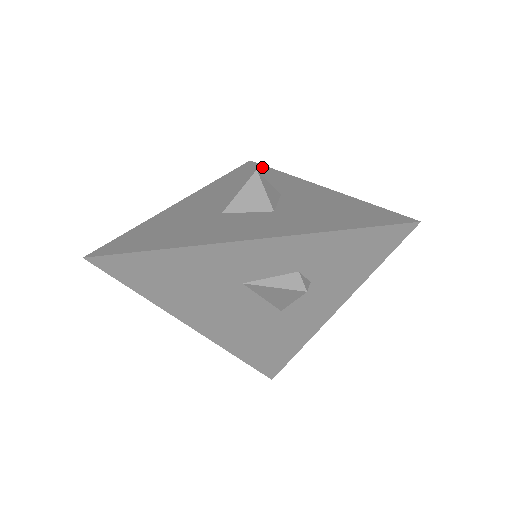
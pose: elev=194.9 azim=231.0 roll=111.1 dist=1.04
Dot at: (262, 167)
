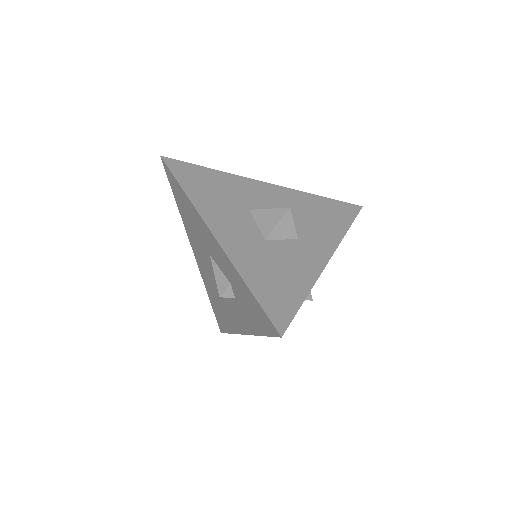
Dot at: (351, 217)
